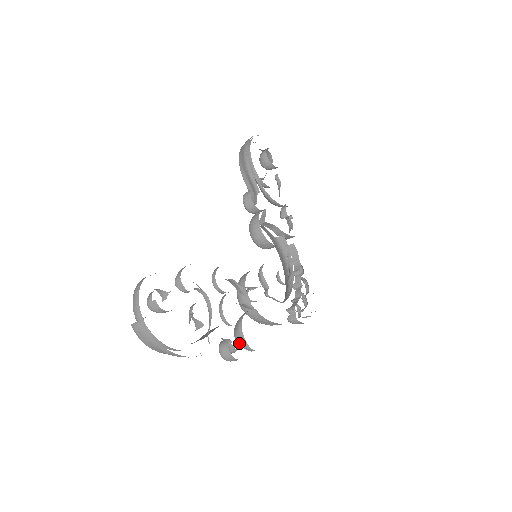
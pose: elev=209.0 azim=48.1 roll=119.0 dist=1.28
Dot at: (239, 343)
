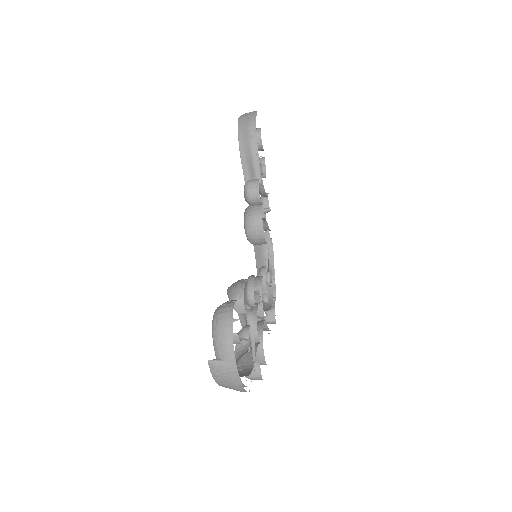
Dot at: occluded
